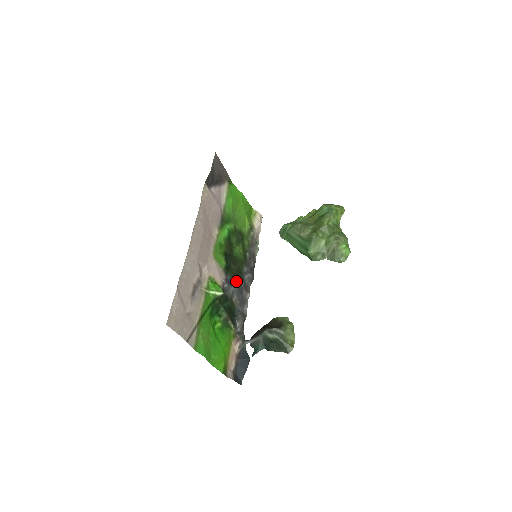
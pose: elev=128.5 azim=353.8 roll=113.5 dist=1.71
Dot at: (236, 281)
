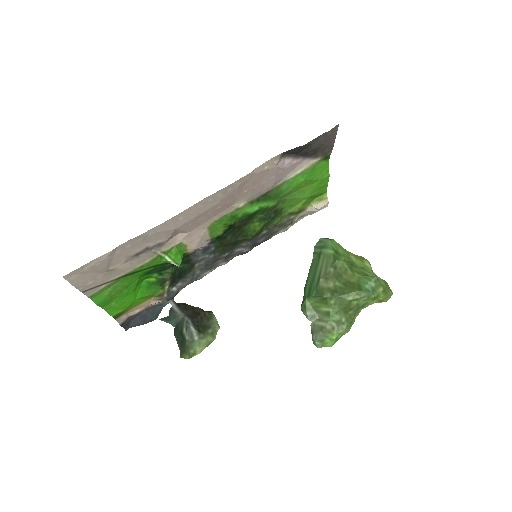
Dot at: (219, 251)
